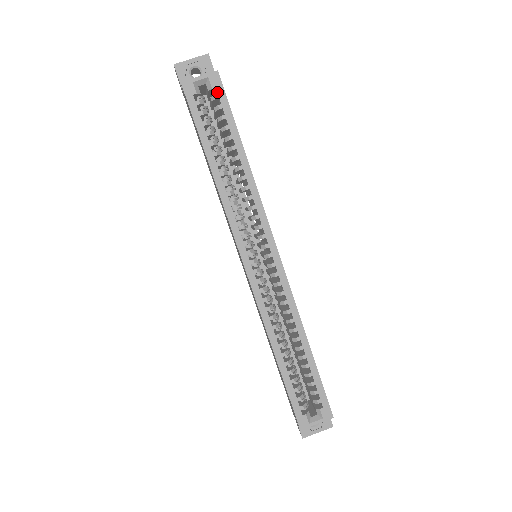
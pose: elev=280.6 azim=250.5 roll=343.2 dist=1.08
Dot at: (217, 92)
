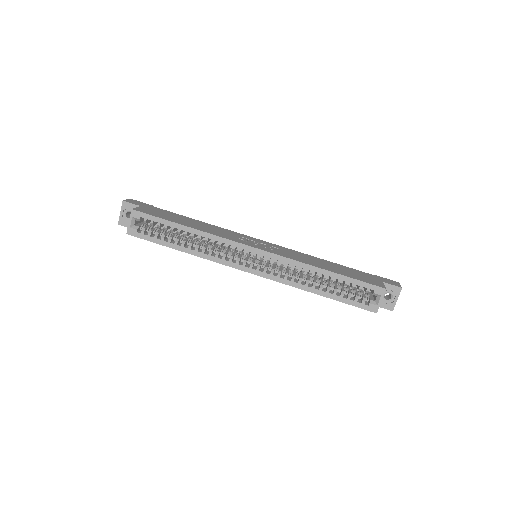
Dot at: occluded
